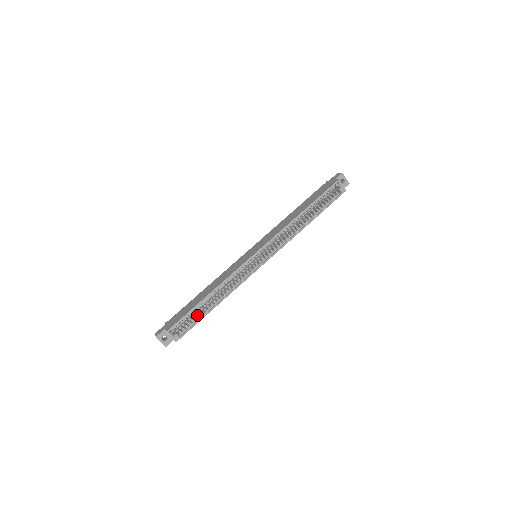
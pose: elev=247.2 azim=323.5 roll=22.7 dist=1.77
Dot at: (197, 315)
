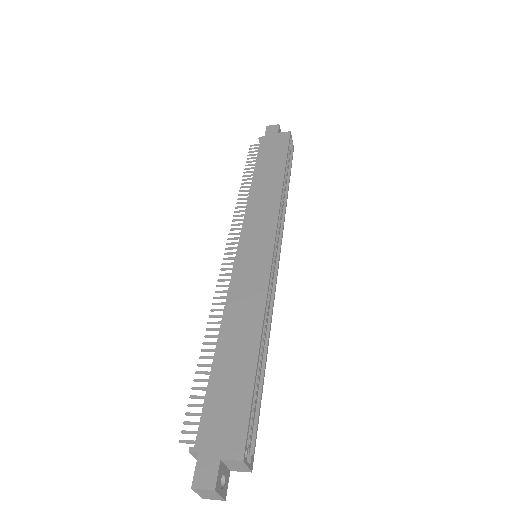
Dot at: occluded
